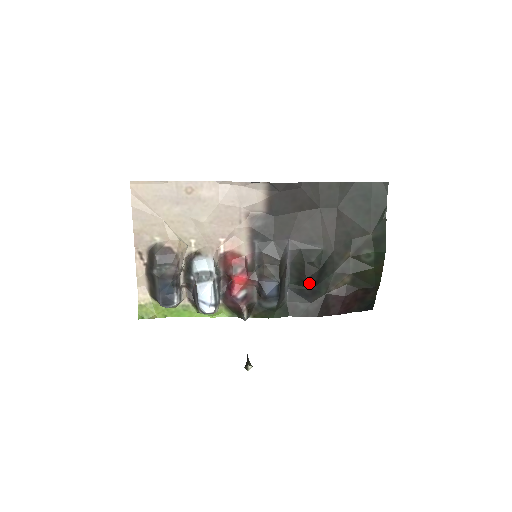
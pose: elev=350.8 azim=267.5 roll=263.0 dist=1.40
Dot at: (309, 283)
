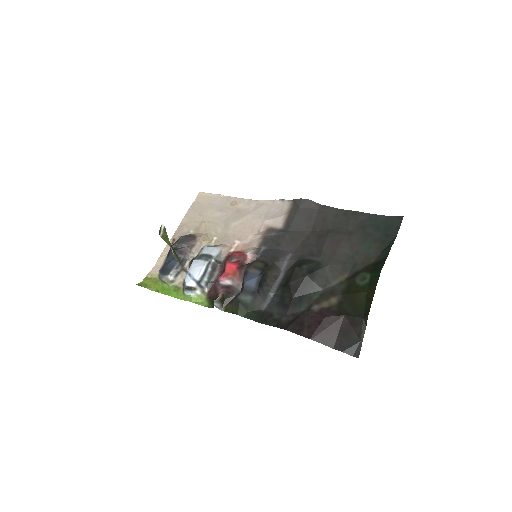
Dot at: (292, 289)
